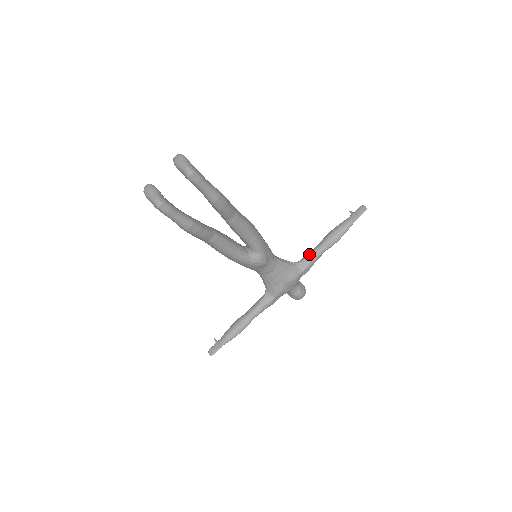
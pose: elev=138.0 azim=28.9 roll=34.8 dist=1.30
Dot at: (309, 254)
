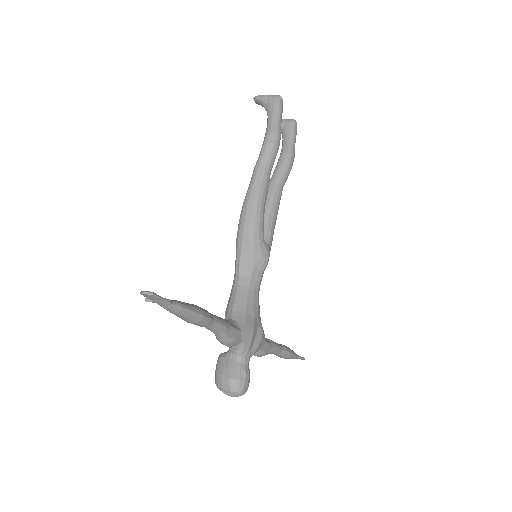
Dot at: occluded
